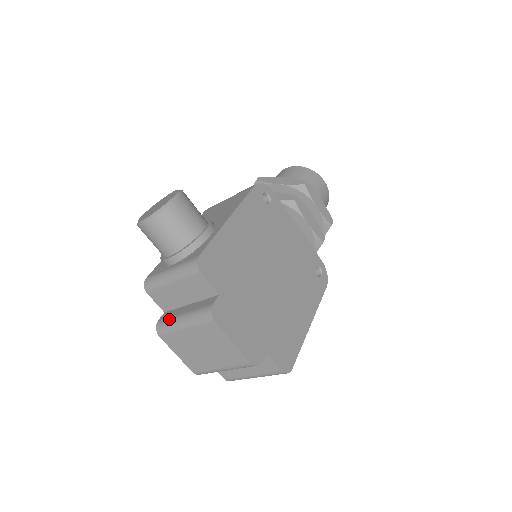
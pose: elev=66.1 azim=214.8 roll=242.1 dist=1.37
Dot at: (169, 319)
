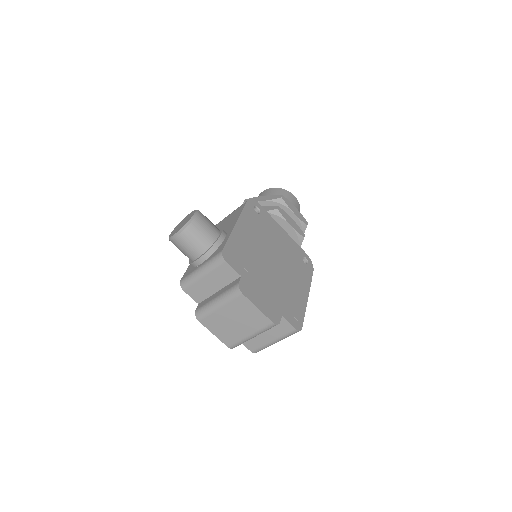
Dot at: (205, 305)
